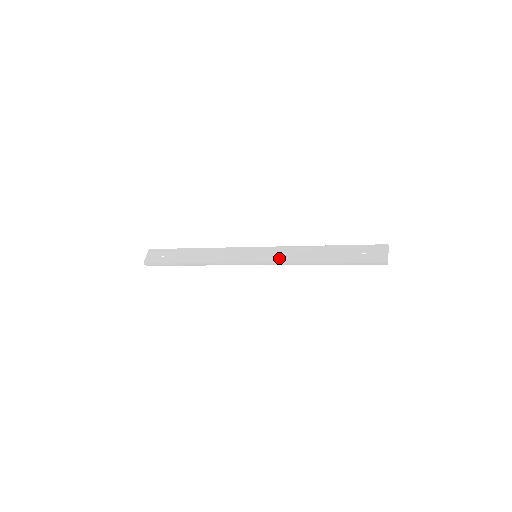
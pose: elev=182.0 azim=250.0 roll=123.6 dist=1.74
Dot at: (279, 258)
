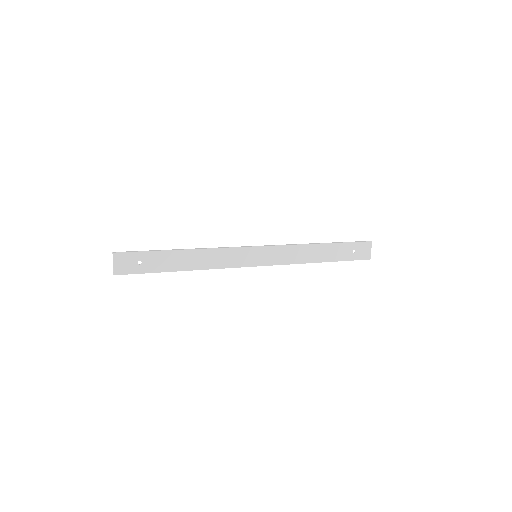
Dot at: (282, 260)
